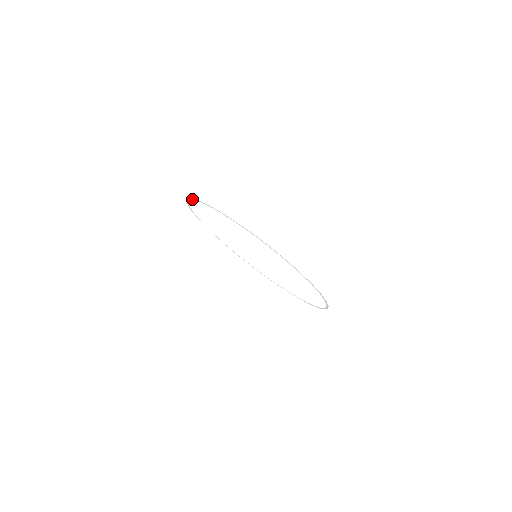
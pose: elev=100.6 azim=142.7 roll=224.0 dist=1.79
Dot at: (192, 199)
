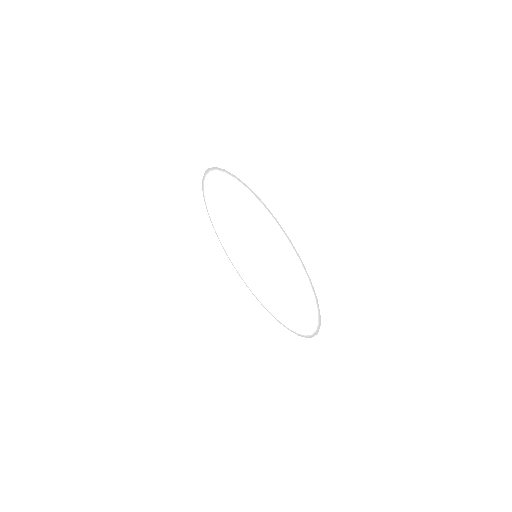
Dot at: occluded
